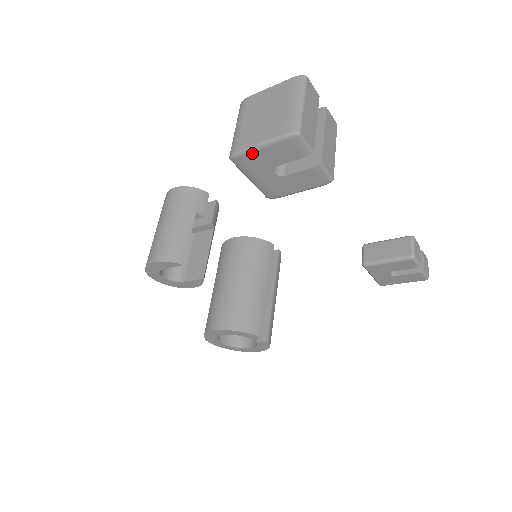
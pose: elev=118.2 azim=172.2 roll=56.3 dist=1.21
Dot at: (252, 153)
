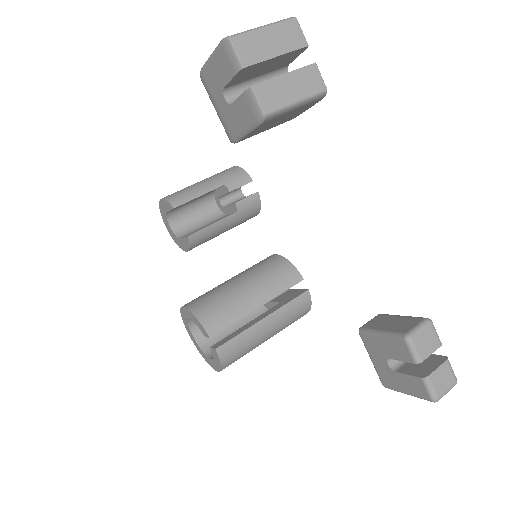
Dot at: (208, 67)
